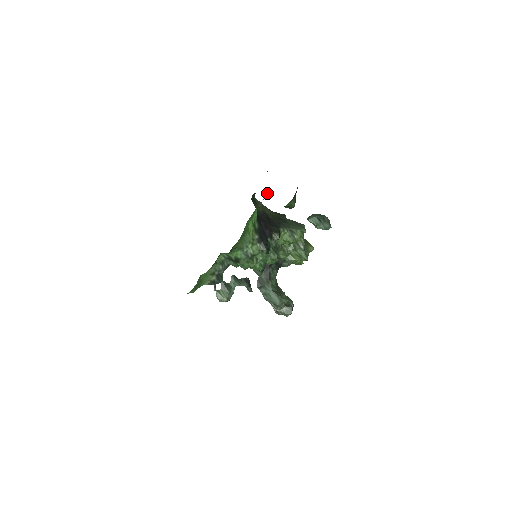
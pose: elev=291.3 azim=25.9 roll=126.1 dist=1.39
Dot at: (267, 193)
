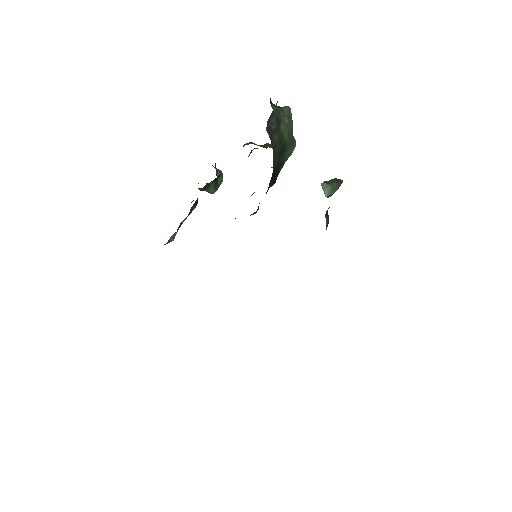
Dot at: occluded
